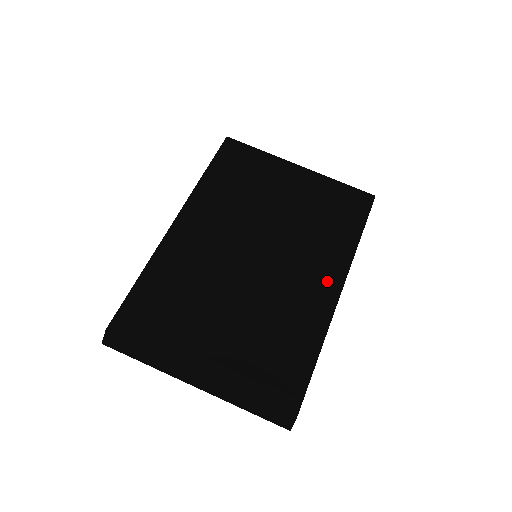
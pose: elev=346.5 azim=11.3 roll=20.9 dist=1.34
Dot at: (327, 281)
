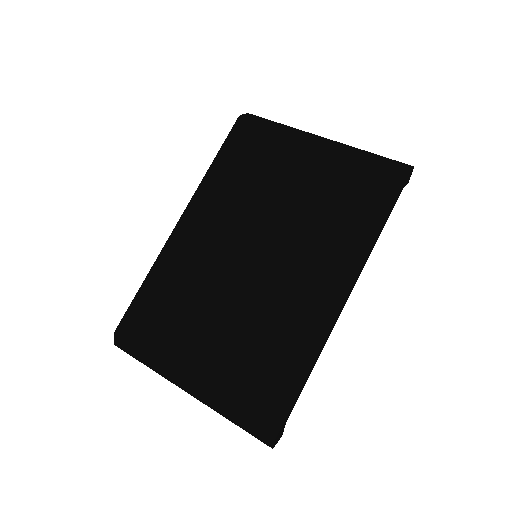
Dot at: (327, 286)
